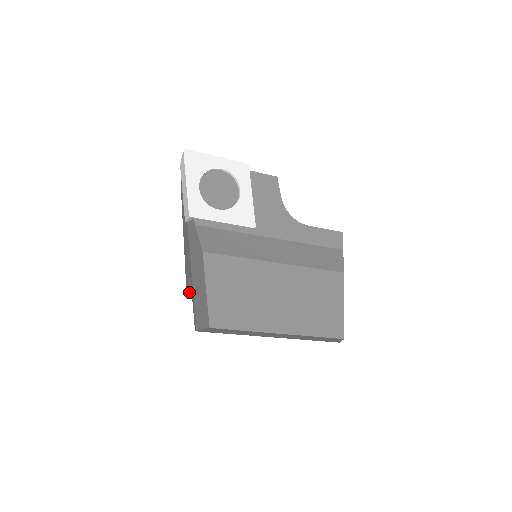
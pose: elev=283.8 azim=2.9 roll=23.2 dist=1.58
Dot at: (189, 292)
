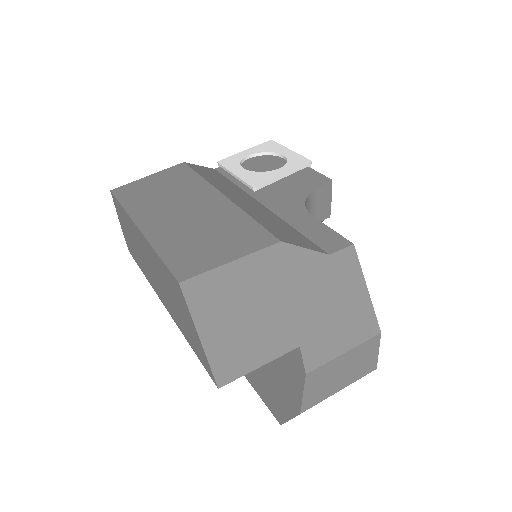
Dot at: occluded
